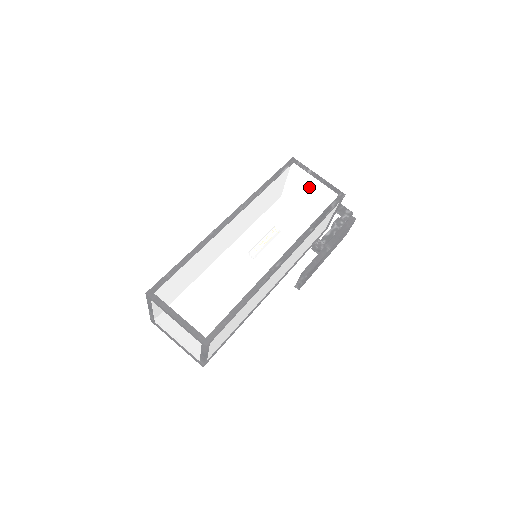
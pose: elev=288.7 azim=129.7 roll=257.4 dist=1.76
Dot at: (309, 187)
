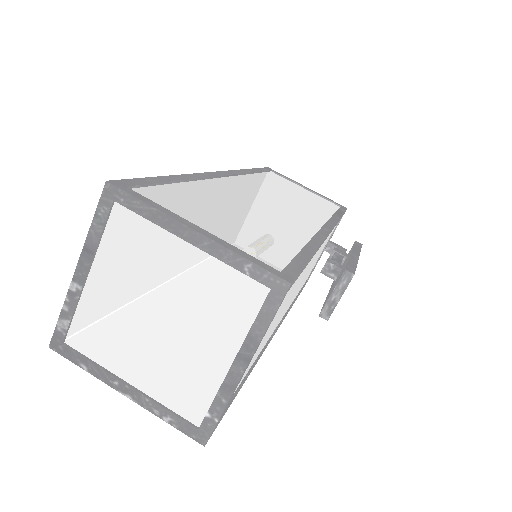
Dot at: (303, 191)
